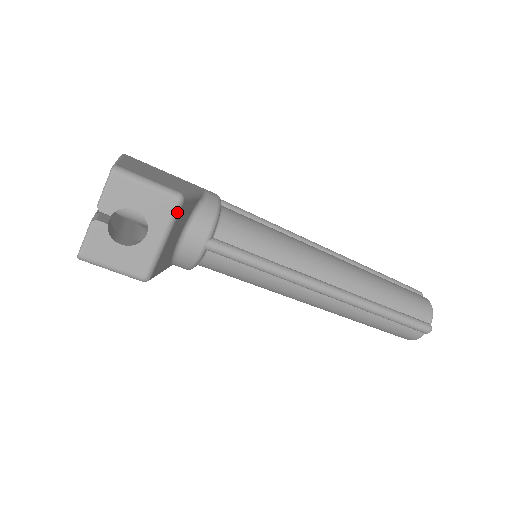
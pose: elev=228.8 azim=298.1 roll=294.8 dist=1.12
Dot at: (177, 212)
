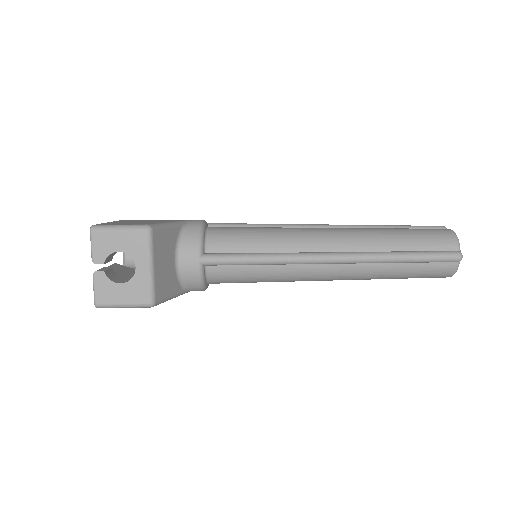
Dot at: (151, 240)
